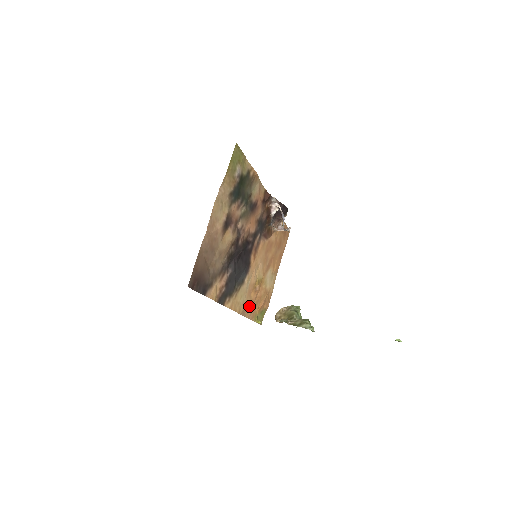
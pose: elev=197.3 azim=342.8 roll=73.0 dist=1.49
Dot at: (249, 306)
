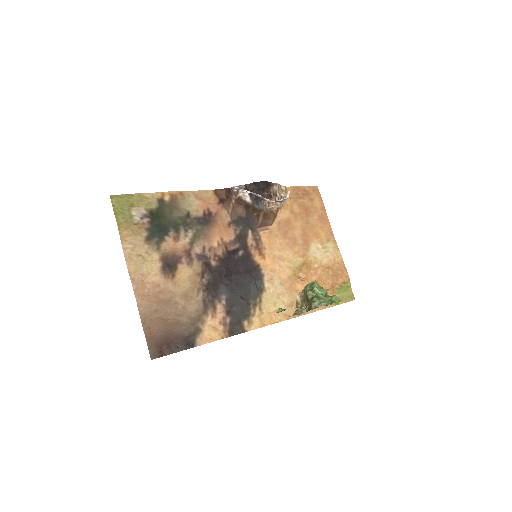
Dot at: occluded
